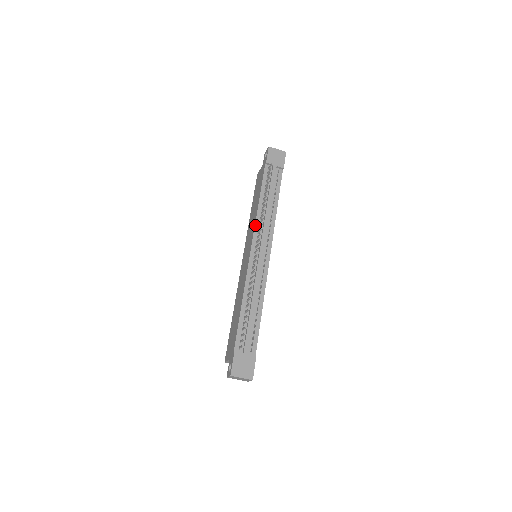
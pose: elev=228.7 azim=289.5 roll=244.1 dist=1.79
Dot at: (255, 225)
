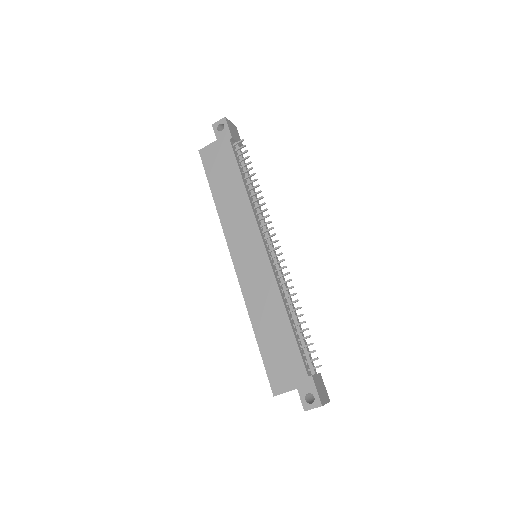
Dot at: (255, 217)
